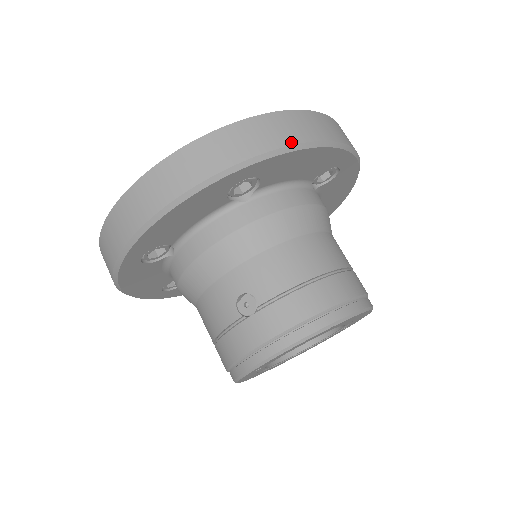
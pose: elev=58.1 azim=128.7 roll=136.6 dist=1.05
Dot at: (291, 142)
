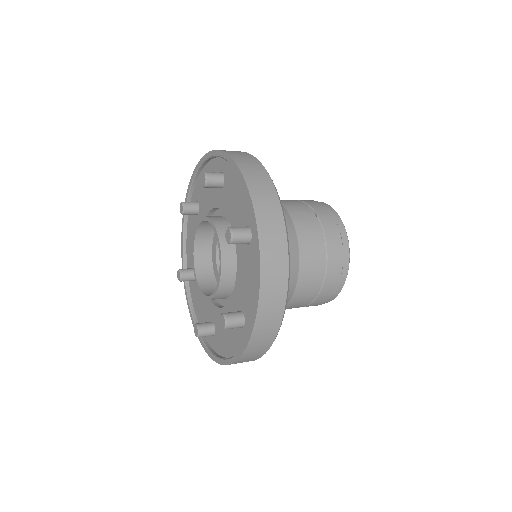
Dot at: (282, 314)
